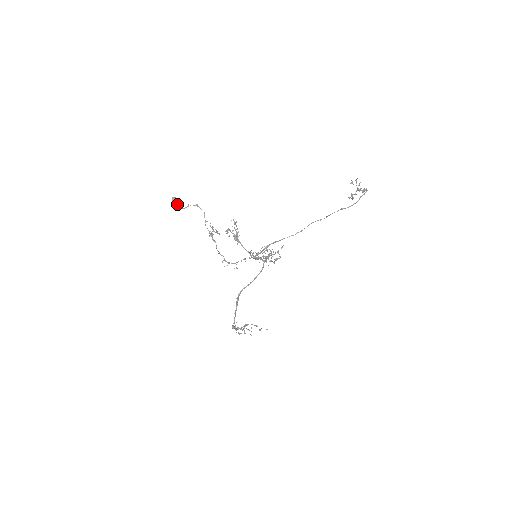
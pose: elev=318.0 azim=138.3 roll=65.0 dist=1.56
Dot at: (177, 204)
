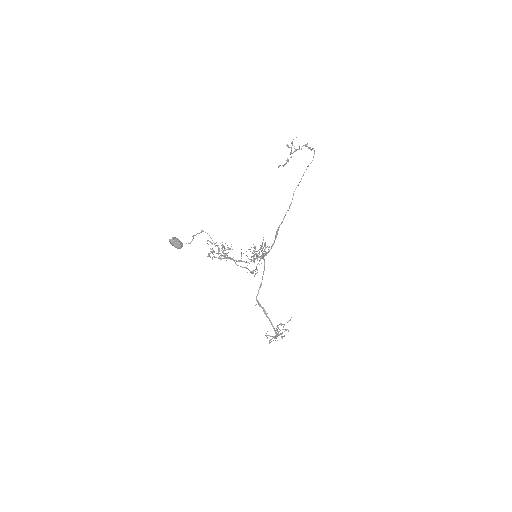
Dot at: (181, 243)
